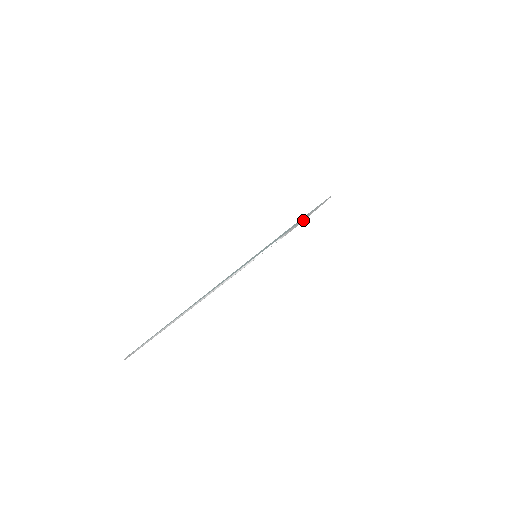
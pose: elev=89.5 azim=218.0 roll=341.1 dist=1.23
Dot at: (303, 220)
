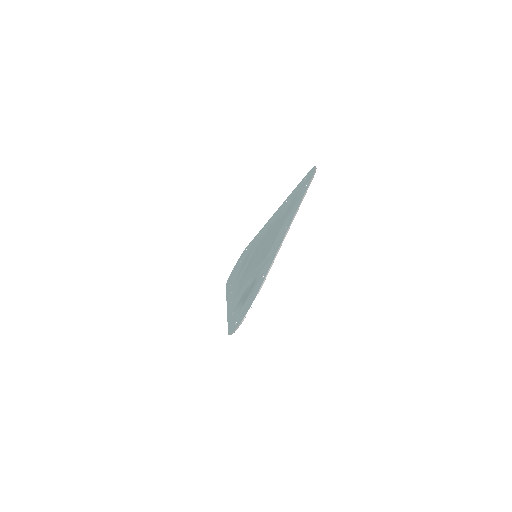
Dot at: occluded
